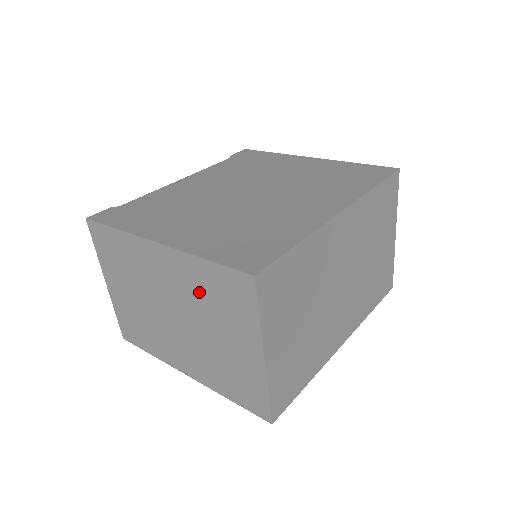
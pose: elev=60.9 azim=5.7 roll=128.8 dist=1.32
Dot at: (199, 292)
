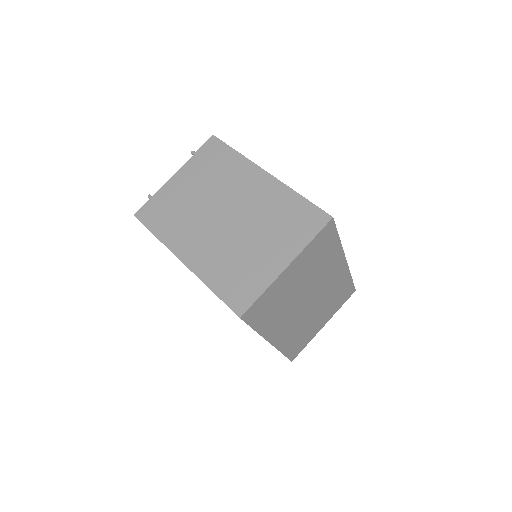
Dot at: (272, 211)
